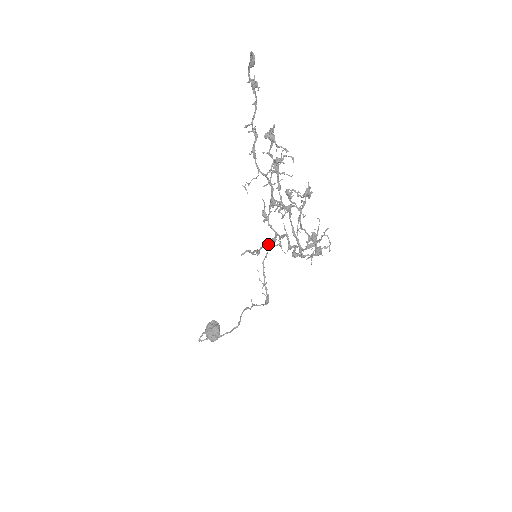
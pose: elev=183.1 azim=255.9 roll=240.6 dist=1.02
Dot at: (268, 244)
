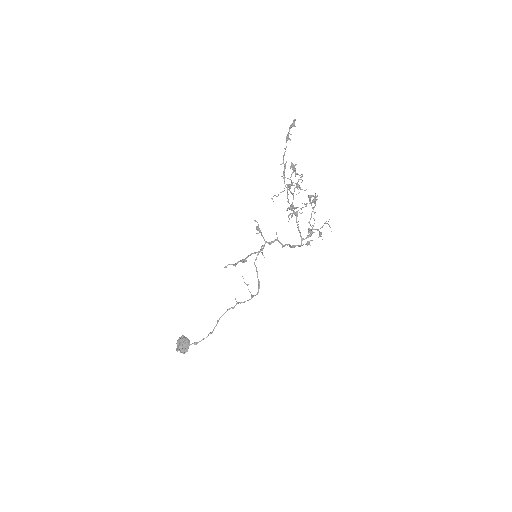
Dot at: (256, 252)
